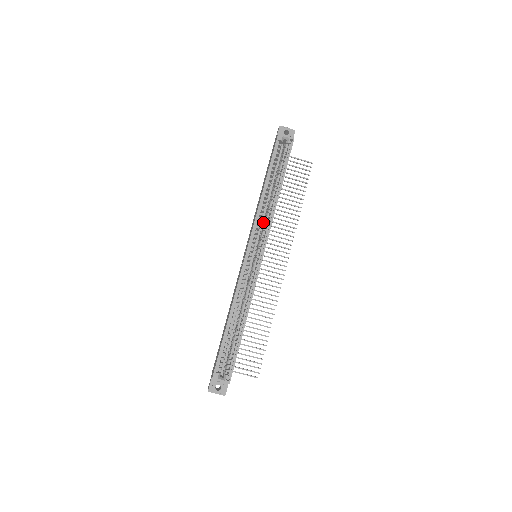
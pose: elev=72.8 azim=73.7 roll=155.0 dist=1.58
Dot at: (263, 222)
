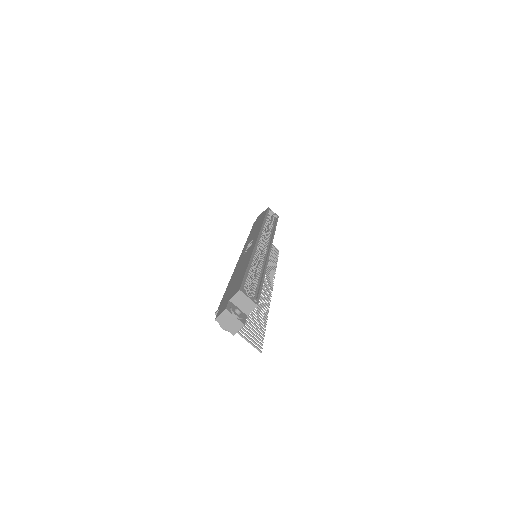
Dot at: (264, 237)
